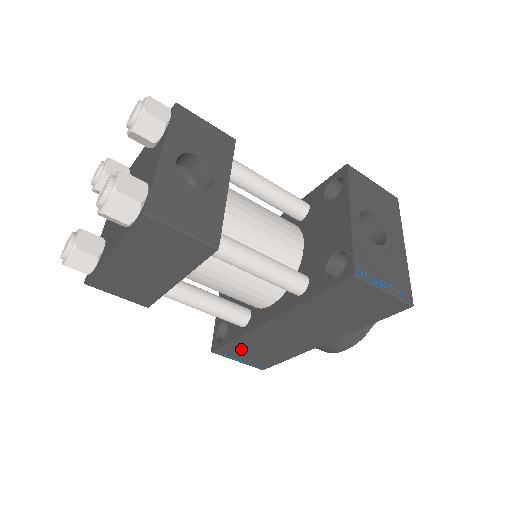
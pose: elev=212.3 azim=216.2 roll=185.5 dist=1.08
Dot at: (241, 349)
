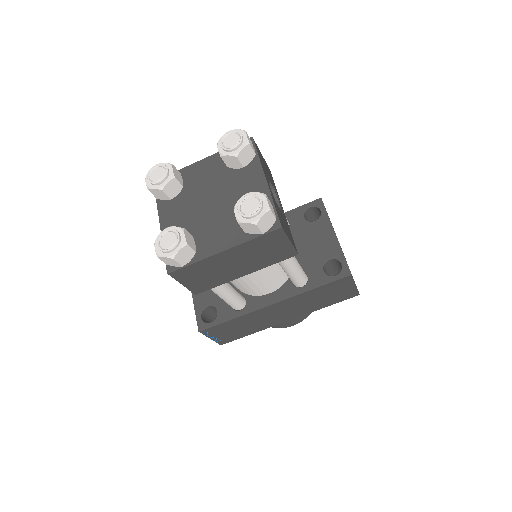
Dot at: (225, 328)
